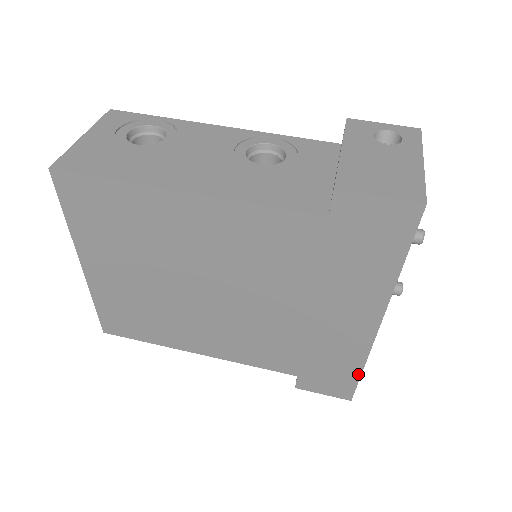
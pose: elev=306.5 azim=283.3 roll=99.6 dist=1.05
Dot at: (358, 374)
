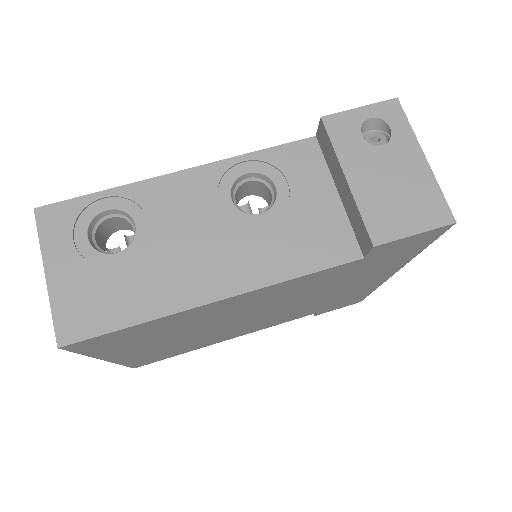
Dot at: (369, 293)
